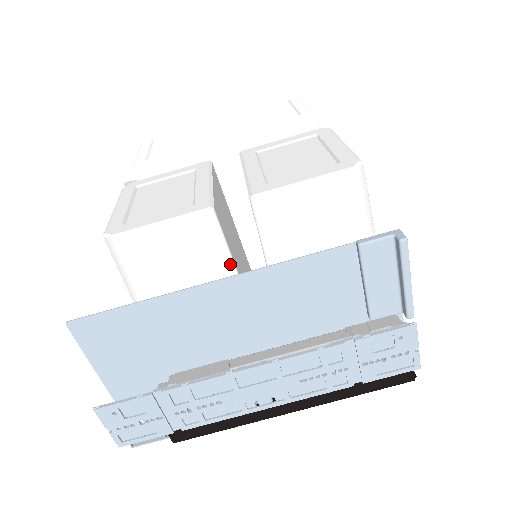
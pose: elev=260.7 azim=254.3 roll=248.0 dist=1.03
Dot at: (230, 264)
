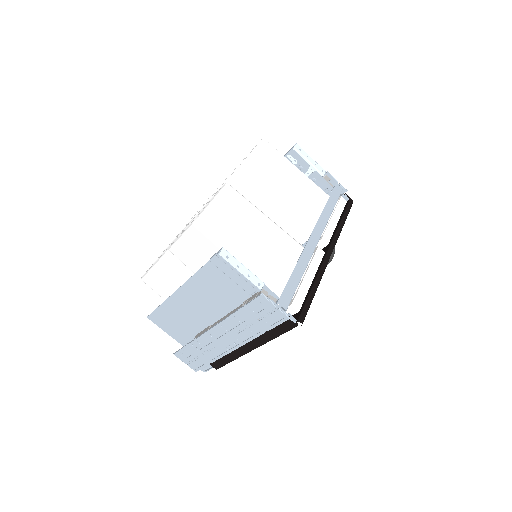
Dot at: (183, 279)
